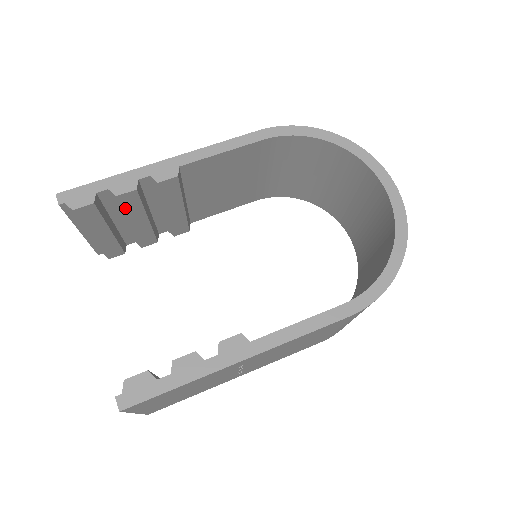
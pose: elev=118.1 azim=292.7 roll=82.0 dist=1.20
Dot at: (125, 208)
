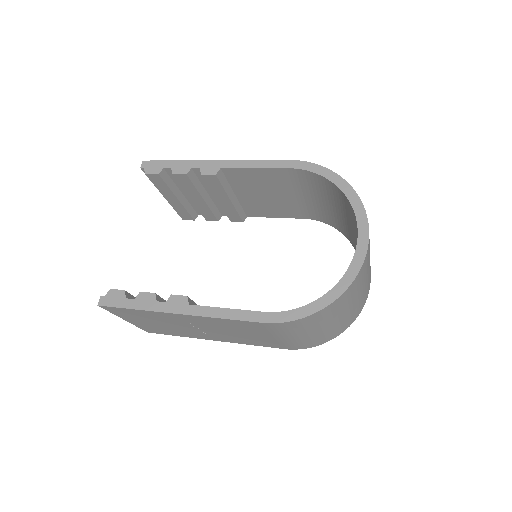
Dot at: (183, 185)
